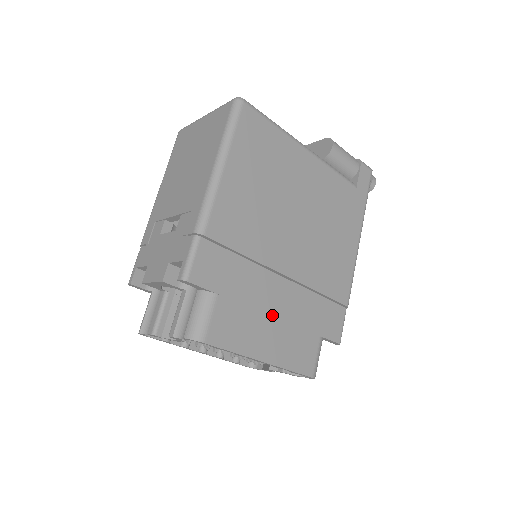
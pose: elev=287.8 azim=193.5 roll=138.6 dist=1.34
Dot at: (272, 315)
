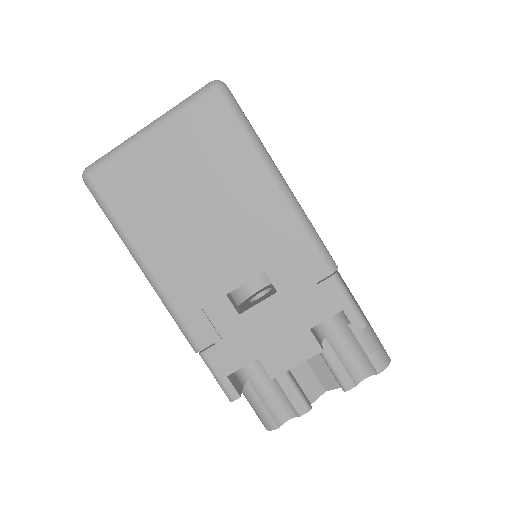
Dot at: occluded
